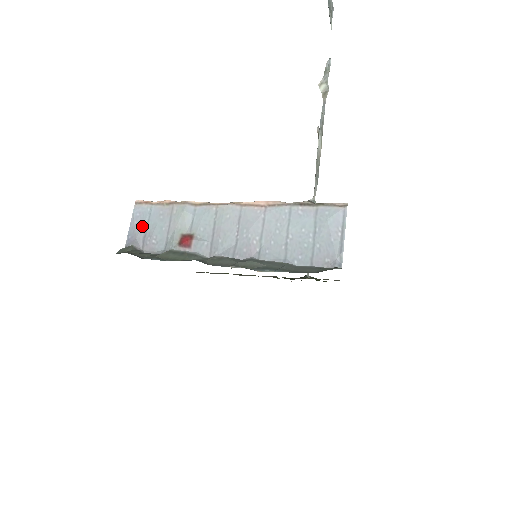
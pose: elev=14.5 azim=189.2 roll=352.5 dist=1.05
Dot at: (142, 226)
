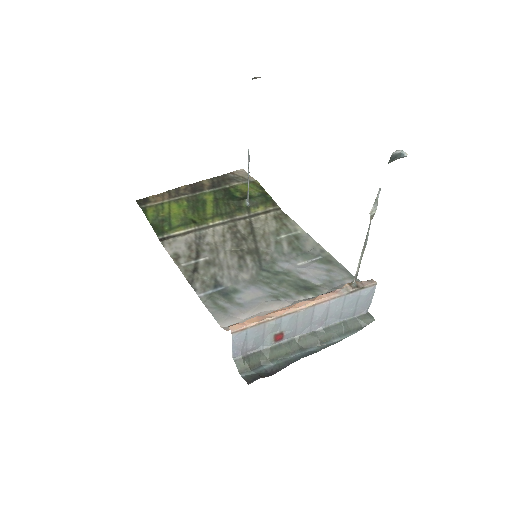
Dot at: (243, 343)
